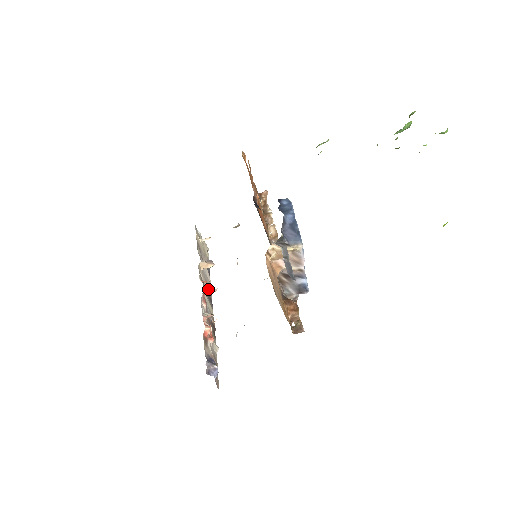
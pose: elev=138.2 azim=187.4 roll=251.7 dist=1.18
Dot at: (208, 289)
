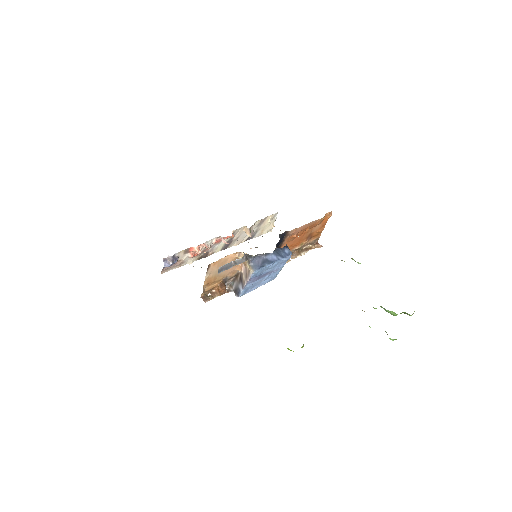
Dot at: (233, 241)
